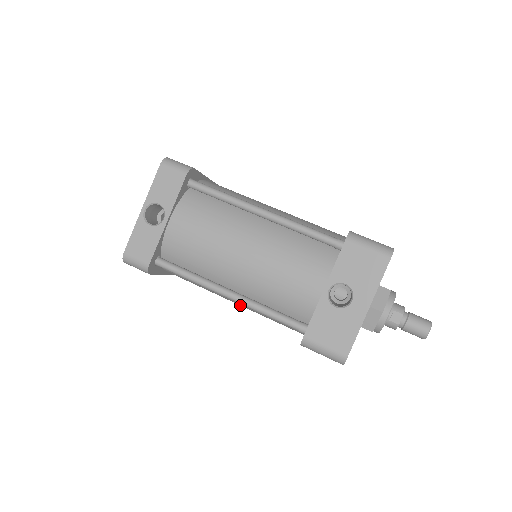
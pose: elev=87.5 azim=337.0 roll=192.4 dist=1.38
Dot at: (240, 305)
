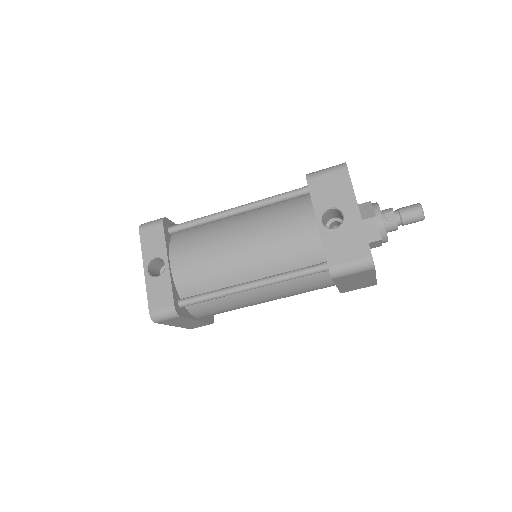
Dot at: (268, 298)
